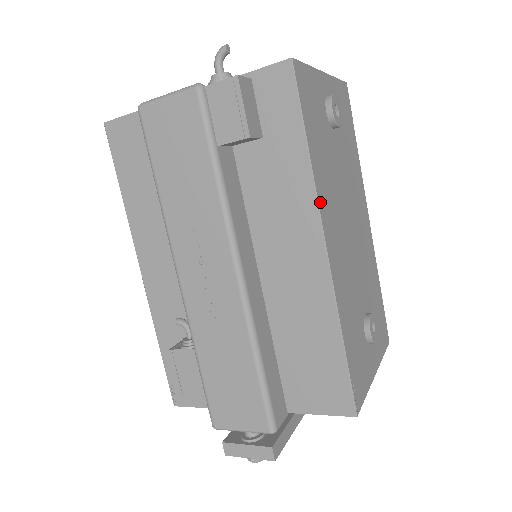
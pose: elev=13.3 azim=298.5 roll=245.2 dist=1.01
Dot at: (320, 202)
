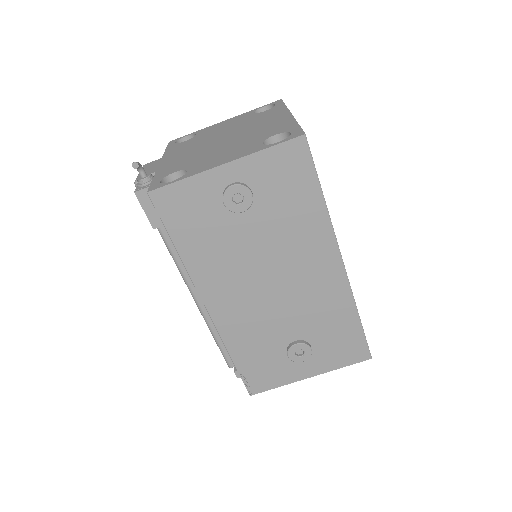
Dot at: (197, 281)
